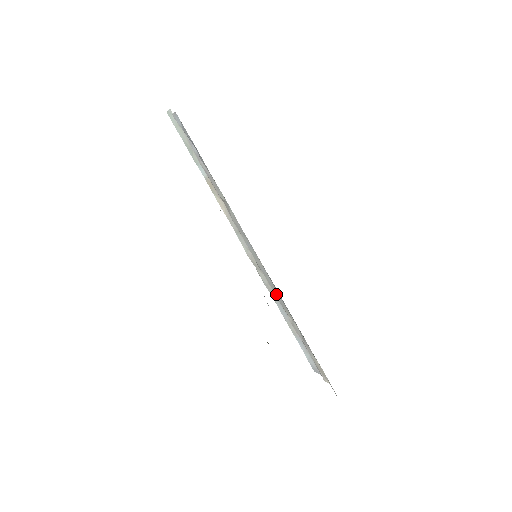
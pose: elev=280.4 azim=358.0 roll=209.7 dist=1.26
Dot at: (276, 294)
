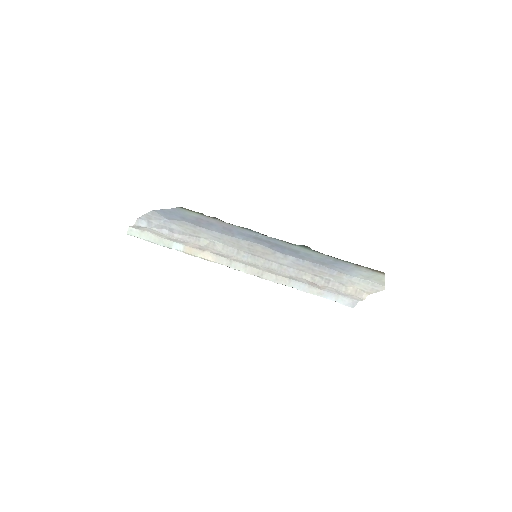
Dot at: (287, 272)
